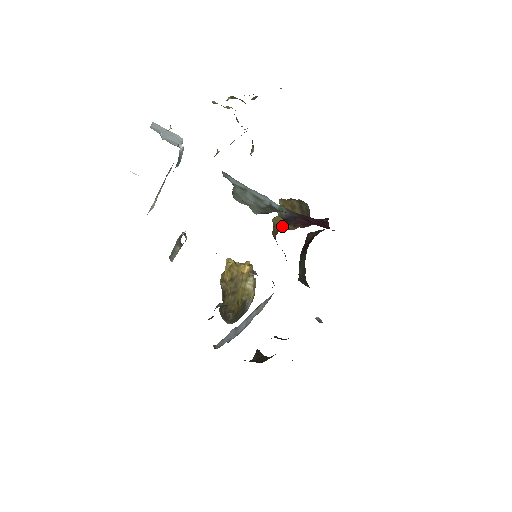
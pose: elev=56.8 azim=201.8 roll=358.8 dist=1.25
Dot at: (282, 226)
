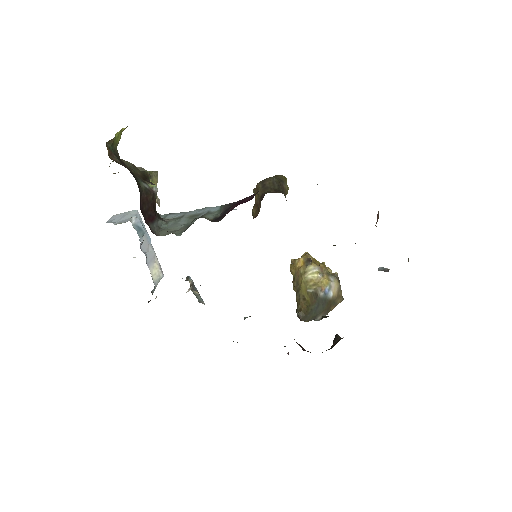
Dot at: occluded
